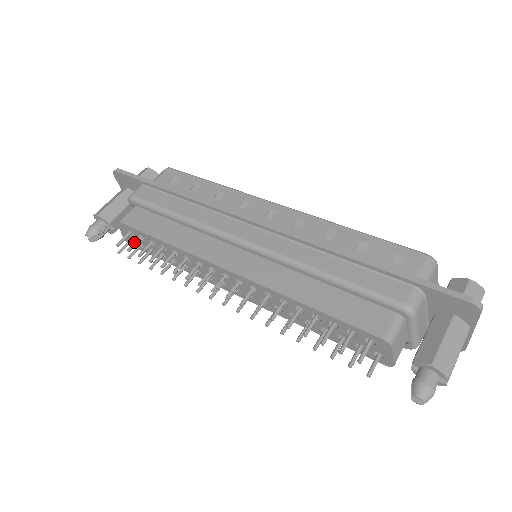
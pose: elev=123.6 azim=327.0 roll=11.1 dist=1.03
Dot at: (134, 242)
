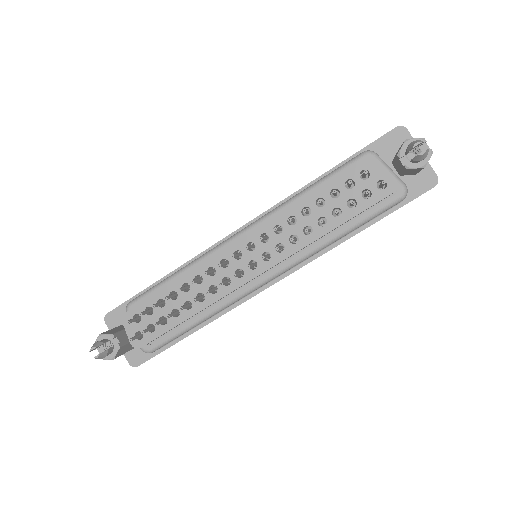
Dot at: (144, 311)
